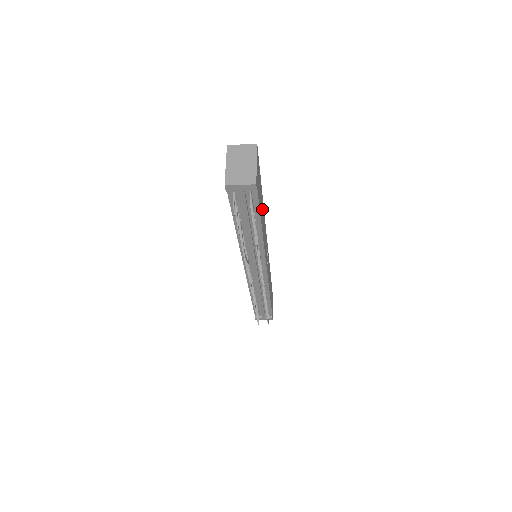
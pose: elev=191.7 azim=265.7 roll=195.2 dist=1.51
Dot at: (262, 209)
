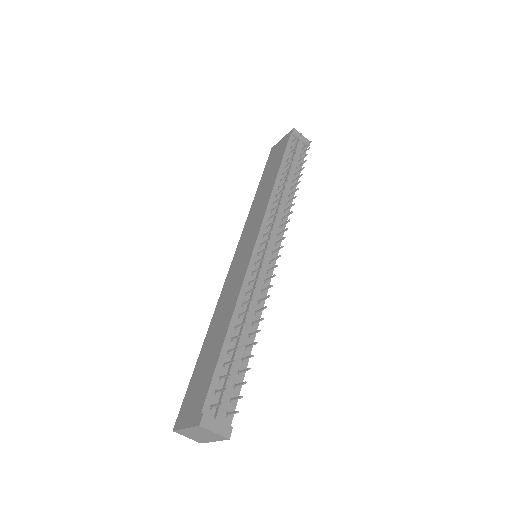
Dot at: occluded
